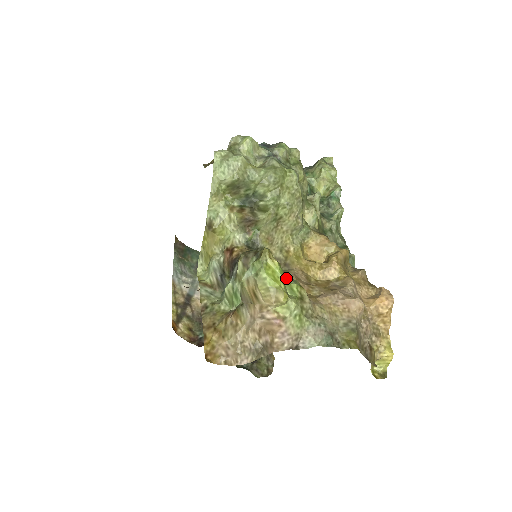
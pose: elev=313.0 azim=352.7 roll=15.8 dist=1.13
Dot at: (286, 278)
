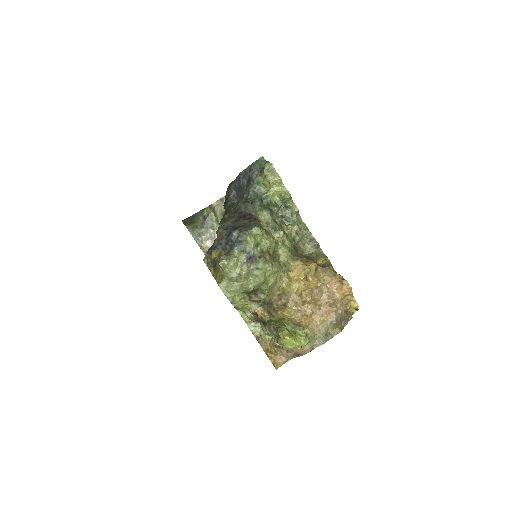
Dot at: (290, 309)
